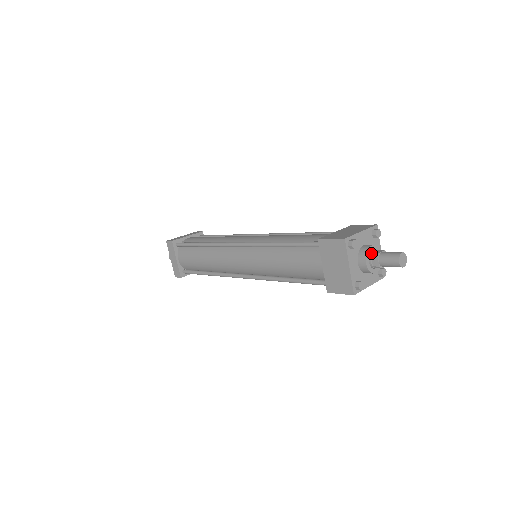
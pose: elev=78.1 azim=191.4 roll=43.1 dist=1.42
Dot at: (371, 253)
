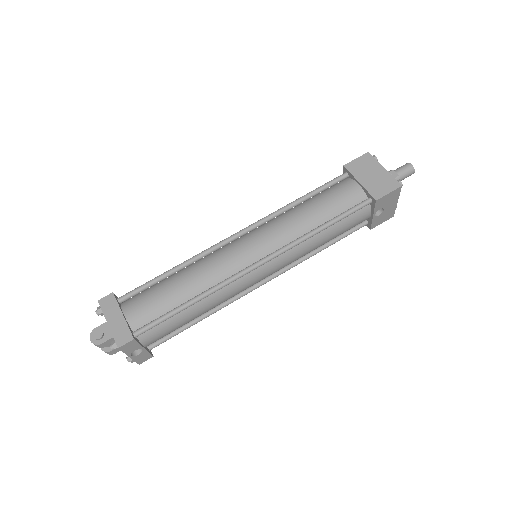
Dot at: occluded
